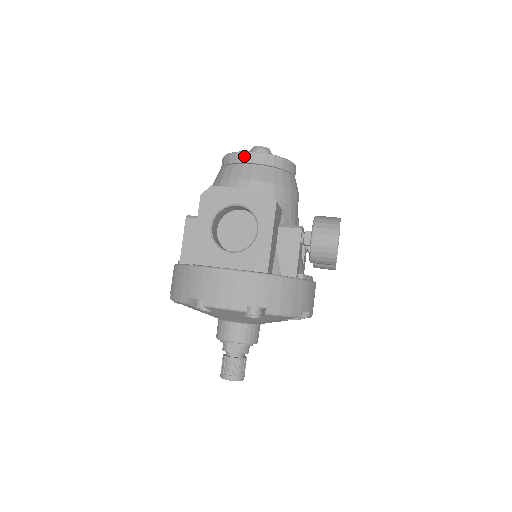
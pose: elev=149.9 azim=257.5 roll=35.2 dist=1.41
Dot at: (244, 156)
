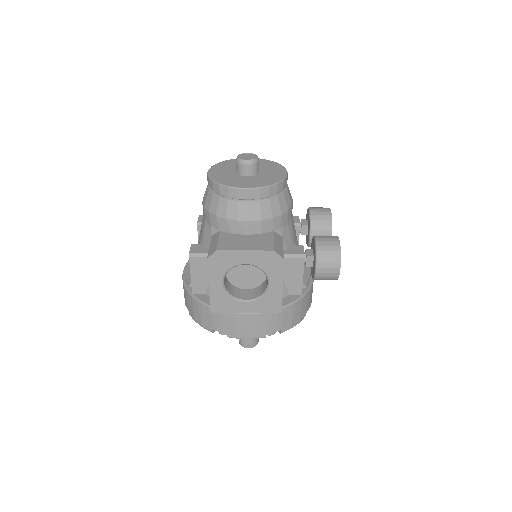
Dot at: (237, 193)
